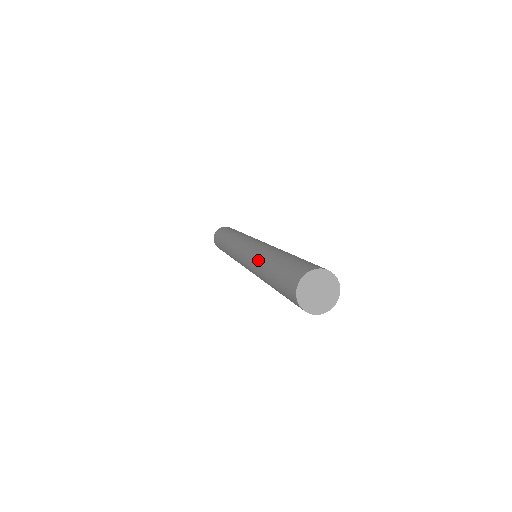
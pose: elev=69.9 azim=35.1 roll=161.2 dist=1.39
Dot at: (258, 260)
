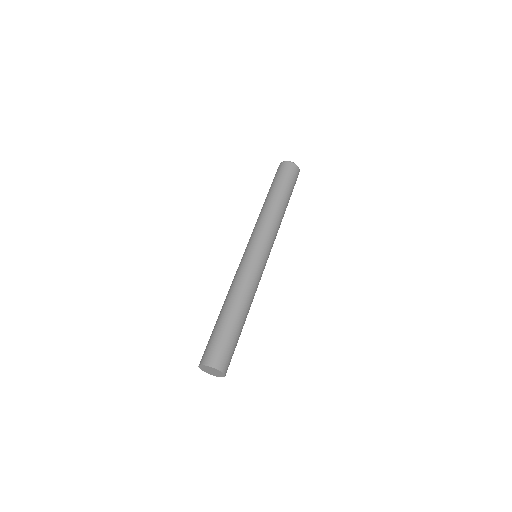
Dot at: (230, 290)
